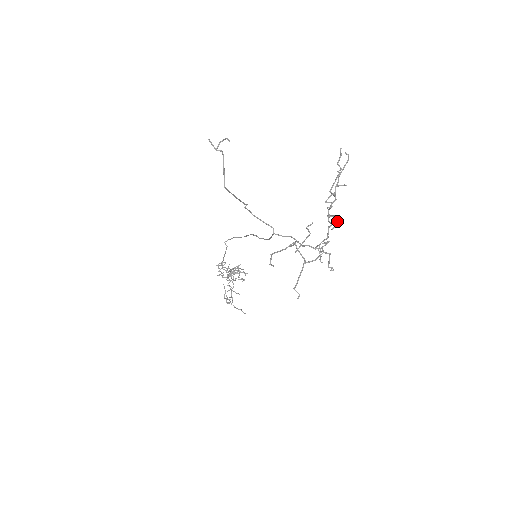
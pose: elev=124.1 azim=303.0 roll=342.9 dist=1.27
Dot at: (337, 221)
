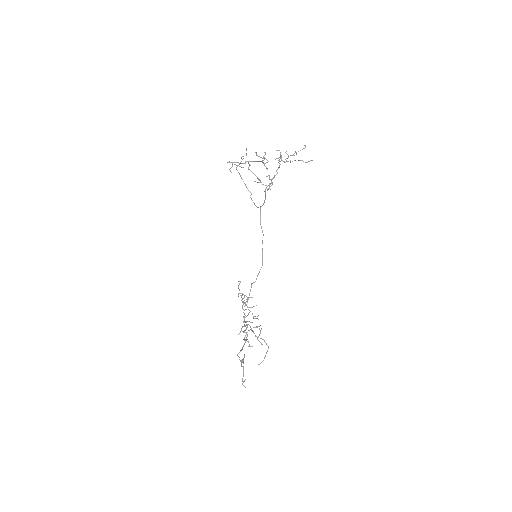
Dot at: (281, 156)
